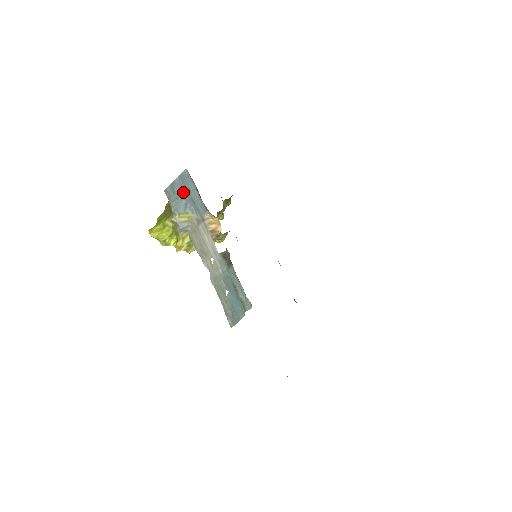
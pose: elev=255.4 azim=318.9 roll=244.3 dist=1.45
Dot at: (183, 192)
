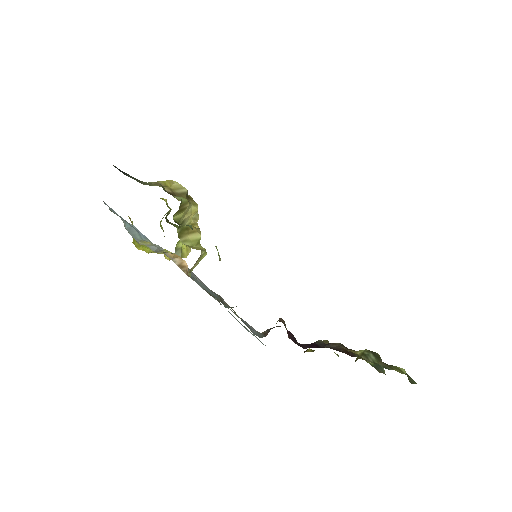
Dot at: occluded
